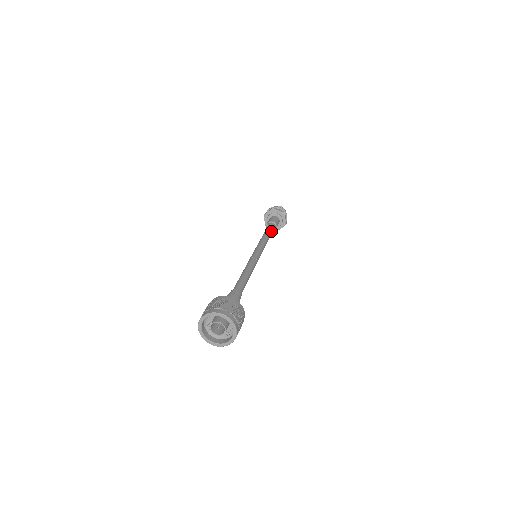
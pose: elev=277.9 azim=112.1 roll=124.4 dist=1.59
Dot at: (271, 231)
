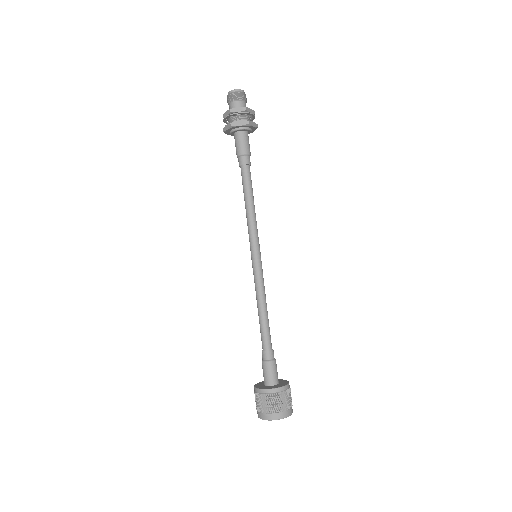
Dot at: (249, 179)
